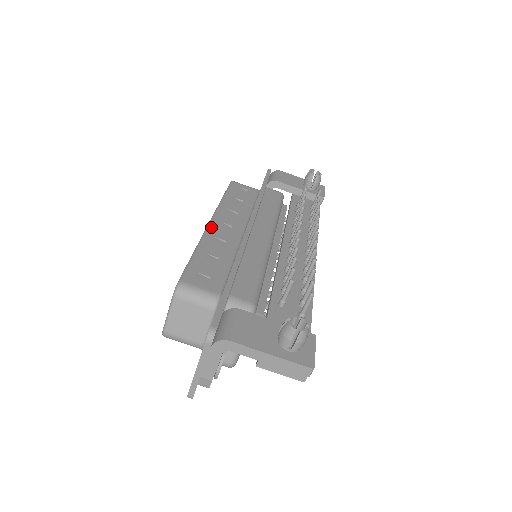
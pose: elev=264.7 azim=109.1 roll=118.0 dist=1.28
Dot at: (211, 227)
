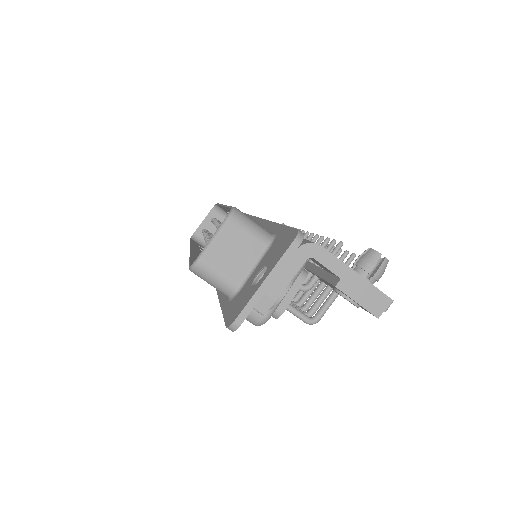
Dot at: occluded
